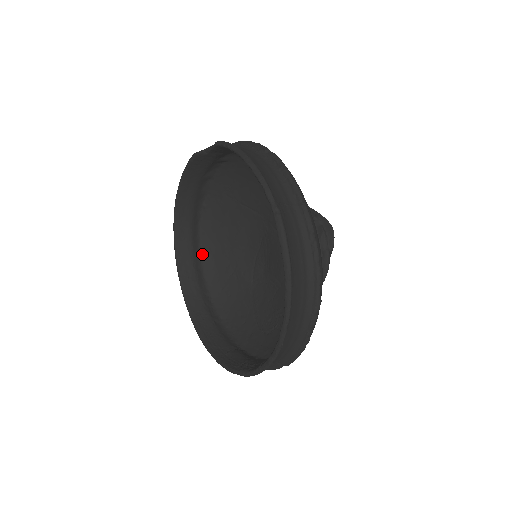
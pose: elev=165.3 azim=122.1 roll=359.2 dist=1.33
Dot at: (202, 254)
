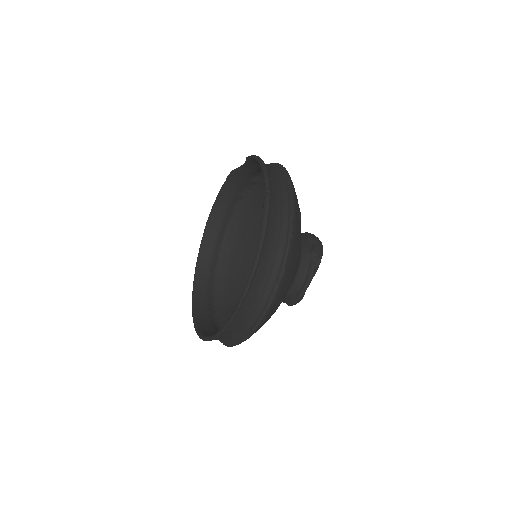
Dot at: (220, 262)
